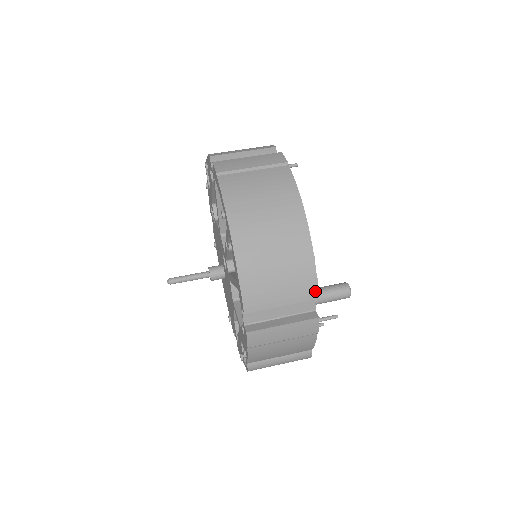
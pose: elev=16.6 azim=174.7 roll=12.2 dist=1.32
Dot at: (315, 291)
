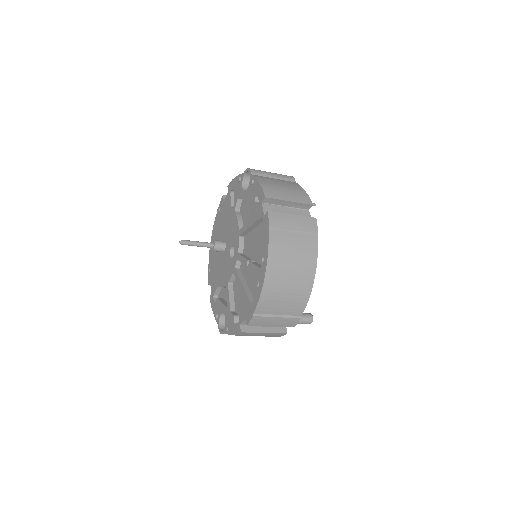
Dot at: (295, 324)
